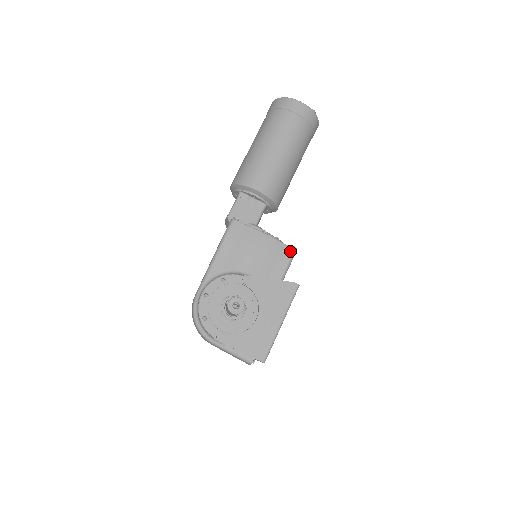
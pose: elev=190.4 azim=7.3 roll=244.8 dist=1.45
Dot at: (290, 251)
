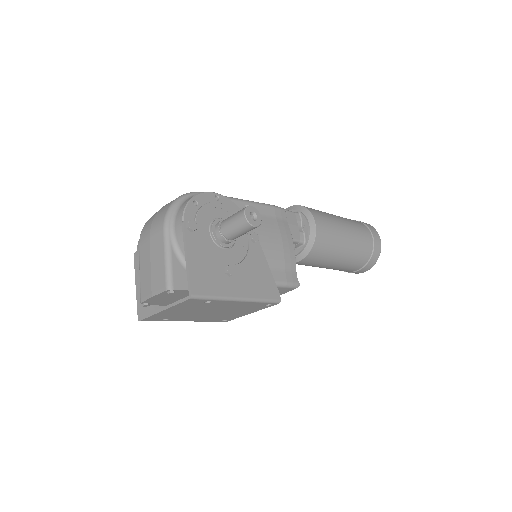
Dot at: (295, 280)
